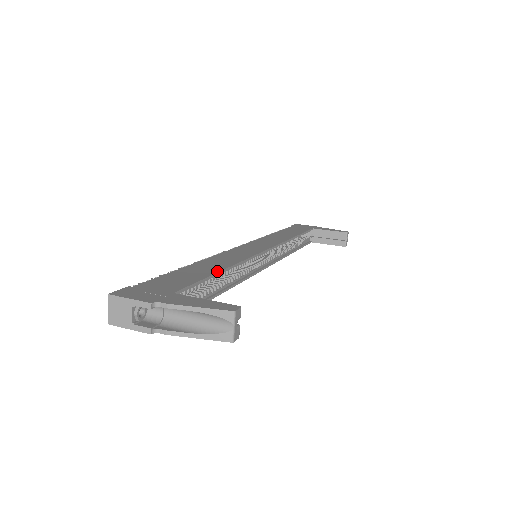
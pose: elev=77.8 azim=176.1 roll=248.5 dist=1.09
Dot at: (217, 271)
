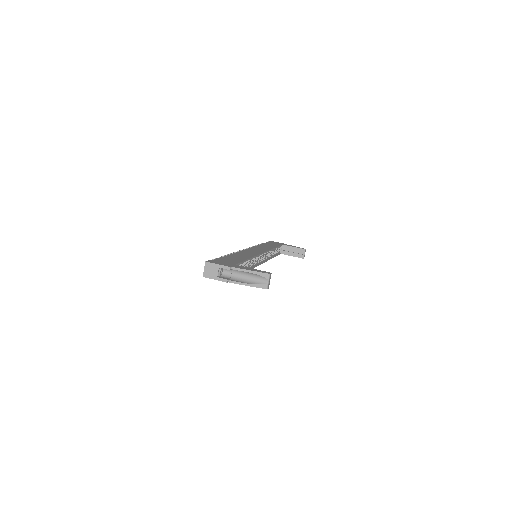
Dot at: (247, 259)
